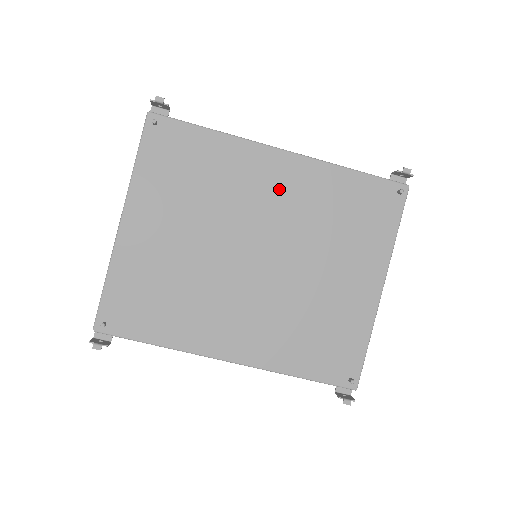
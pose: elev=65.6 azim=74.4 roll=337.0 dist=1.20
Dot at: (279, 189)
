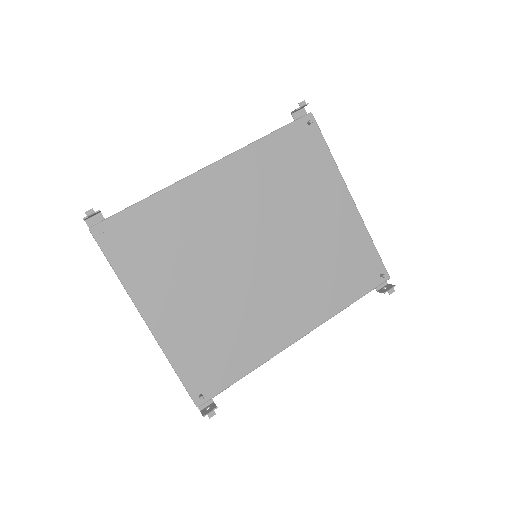
Dot at: (230, 196)
